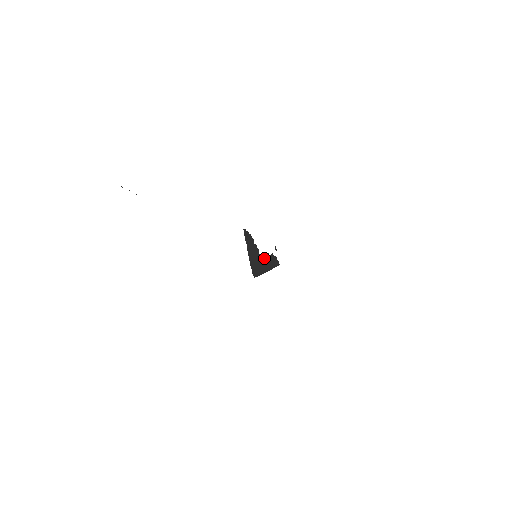
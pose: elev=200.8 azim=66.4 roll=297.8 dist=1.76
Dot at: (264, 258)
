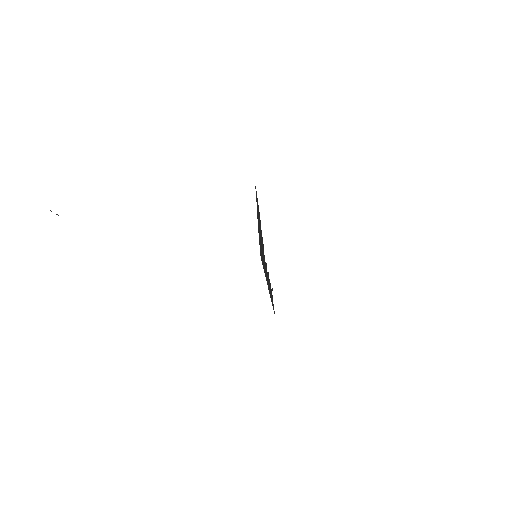
Dot at: (266, 267)
